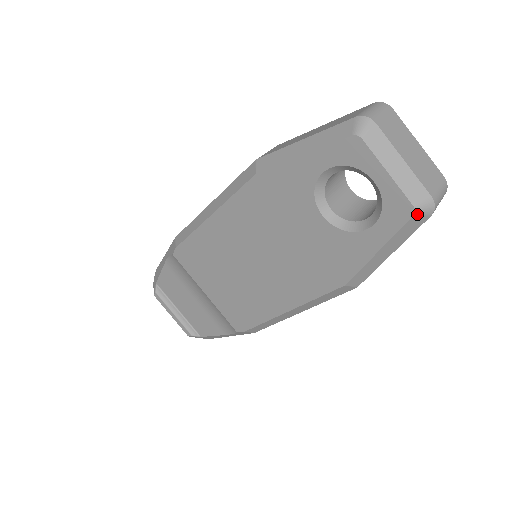
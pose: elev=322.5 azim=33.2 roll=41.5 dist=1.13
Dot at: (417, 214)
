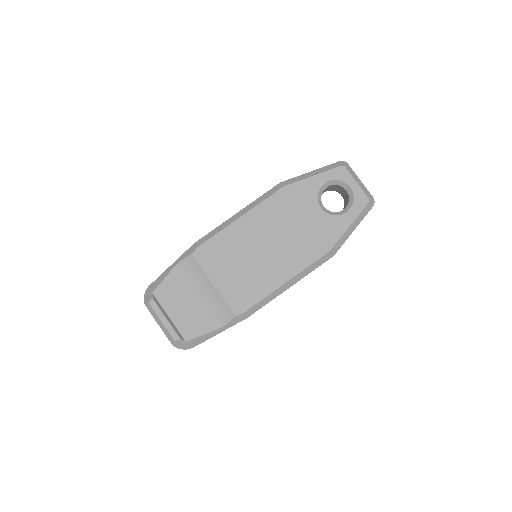
Dot at: (369, 202)
